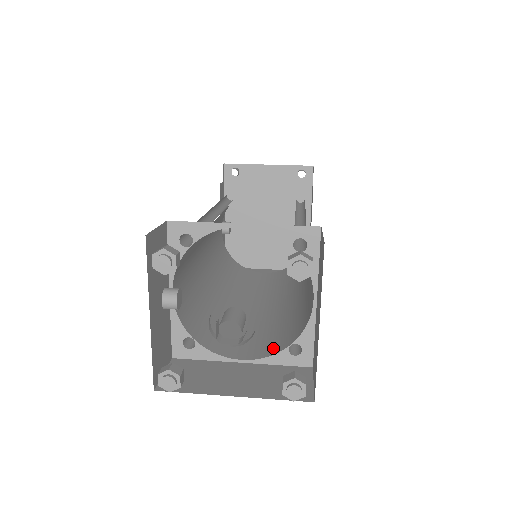
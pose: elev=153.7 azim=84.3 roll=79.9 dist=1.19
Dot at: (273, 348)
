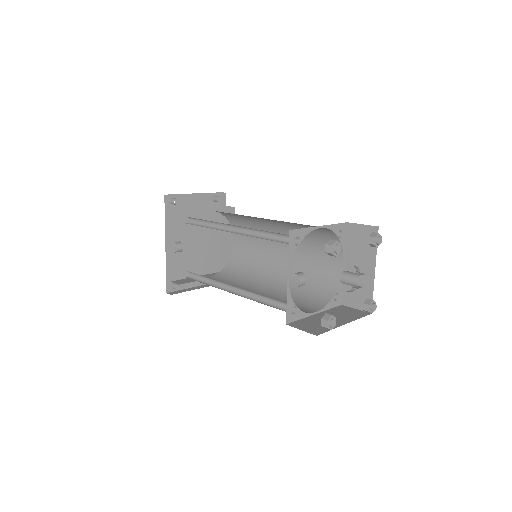
Dot at: (321, 301)
